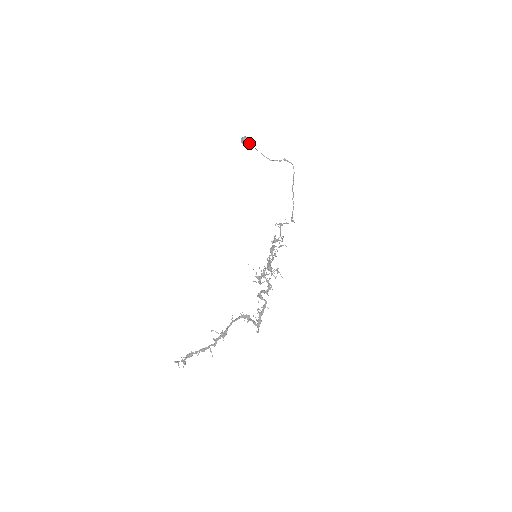
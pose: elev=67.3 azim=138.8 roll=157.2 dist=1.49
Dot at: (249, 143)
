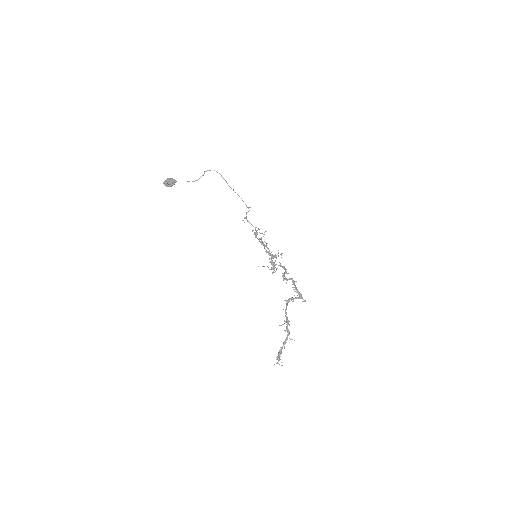
Dot at: (173, 183)
